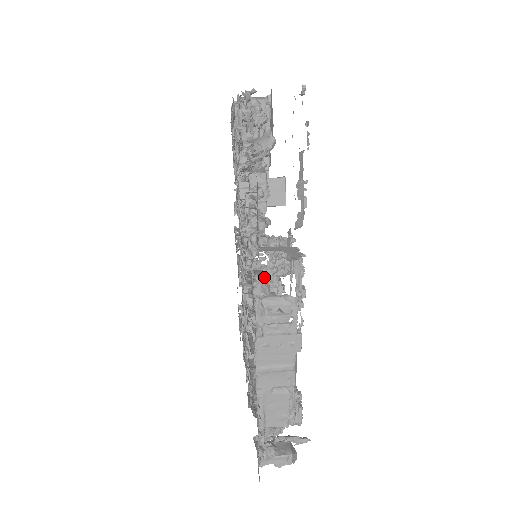
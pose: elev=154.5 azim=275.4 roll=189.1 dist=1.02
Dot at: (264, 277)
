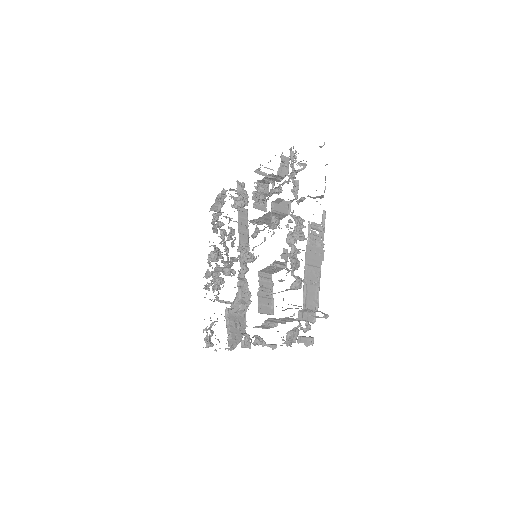
Dot at: (293, 234)
